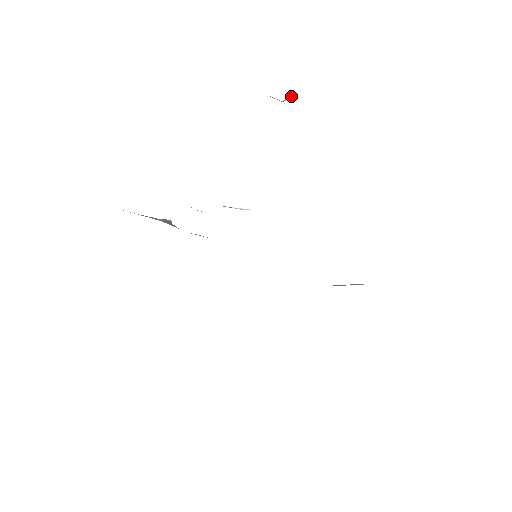
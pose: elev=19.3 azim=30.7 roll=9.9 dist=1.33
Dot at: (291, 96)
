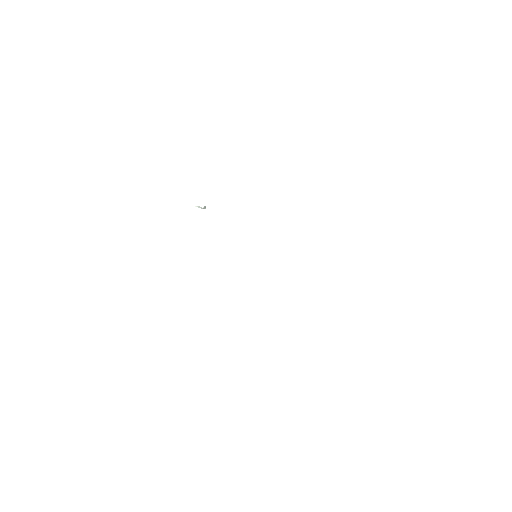
Dot at: (205, 206)
